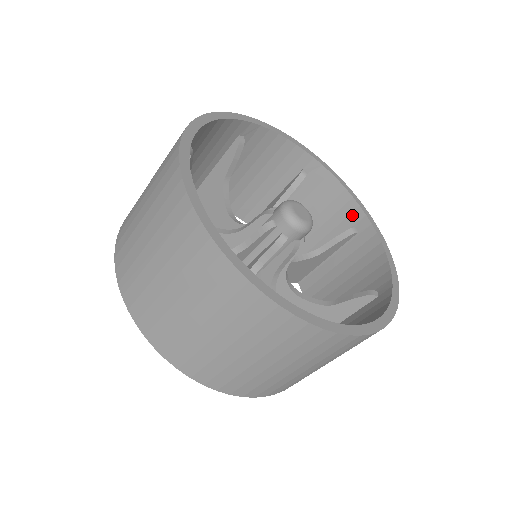
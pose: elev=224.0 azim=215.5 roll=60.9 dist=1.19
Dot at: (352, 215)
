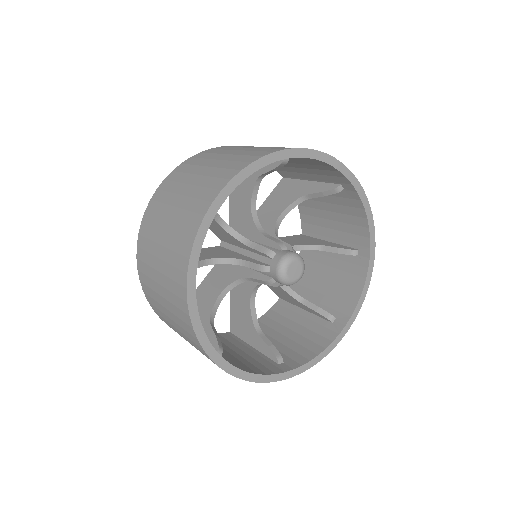
Dot at: (338, 178)
